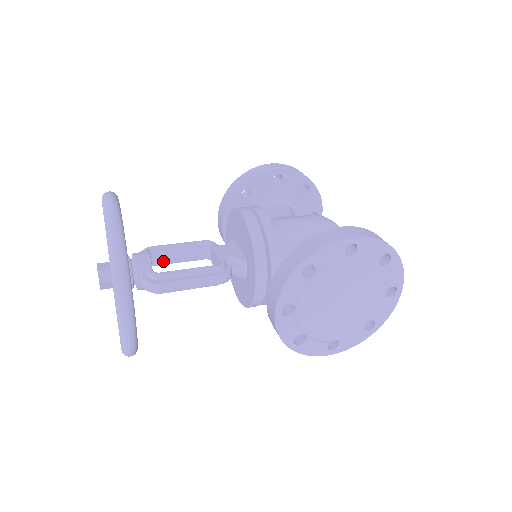
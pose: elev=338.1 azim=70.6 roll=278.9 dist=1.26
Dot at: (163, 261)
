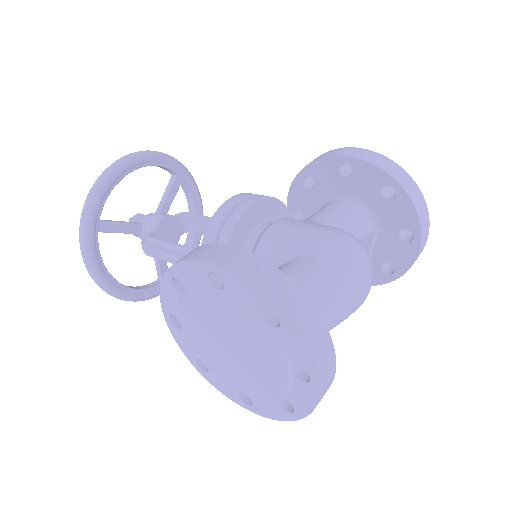
Dot at: (197, 230)
